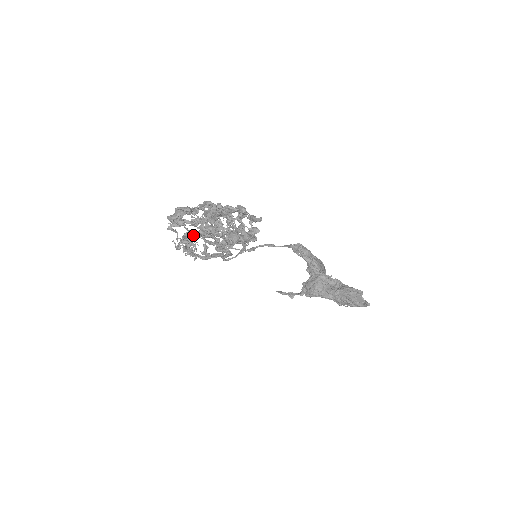
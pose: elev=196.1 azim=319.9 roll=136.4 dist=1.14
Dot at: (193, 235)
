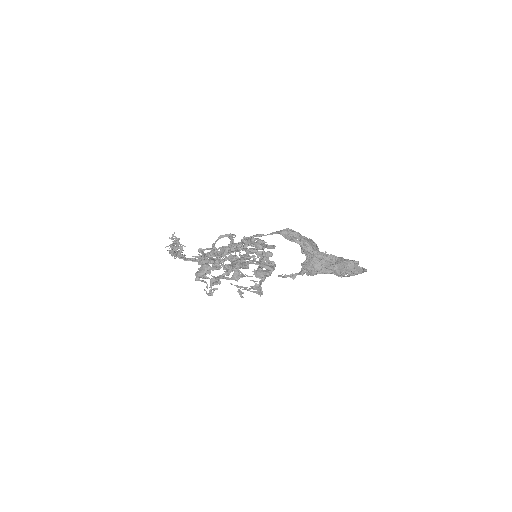
Dot at: occluded
